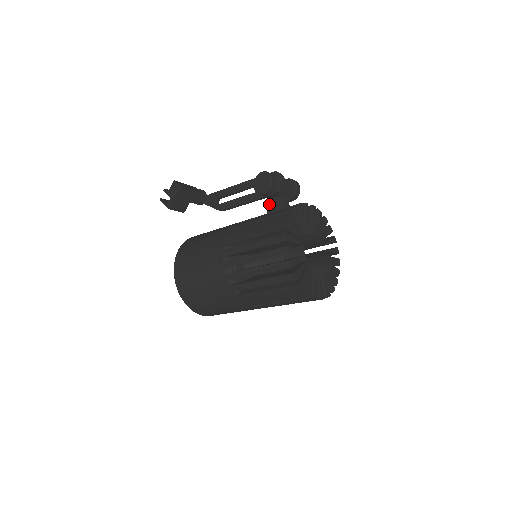
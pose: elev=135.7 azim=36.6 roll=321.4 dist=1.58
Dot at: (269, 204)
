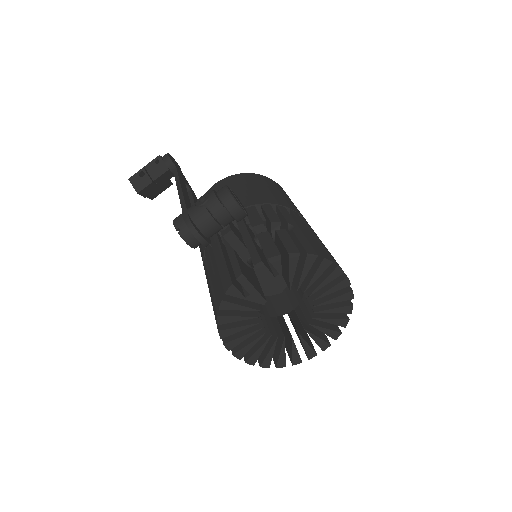
Dot at: occluded
